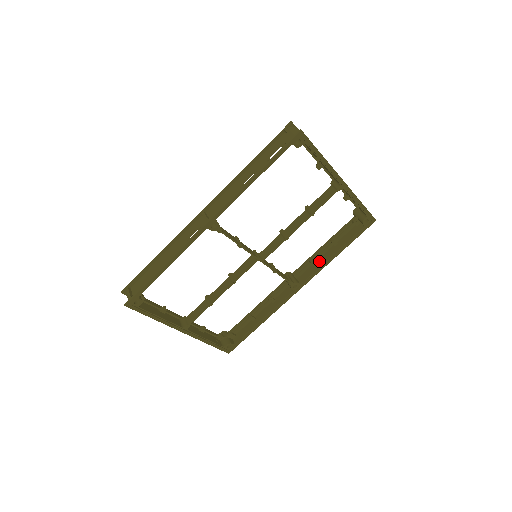
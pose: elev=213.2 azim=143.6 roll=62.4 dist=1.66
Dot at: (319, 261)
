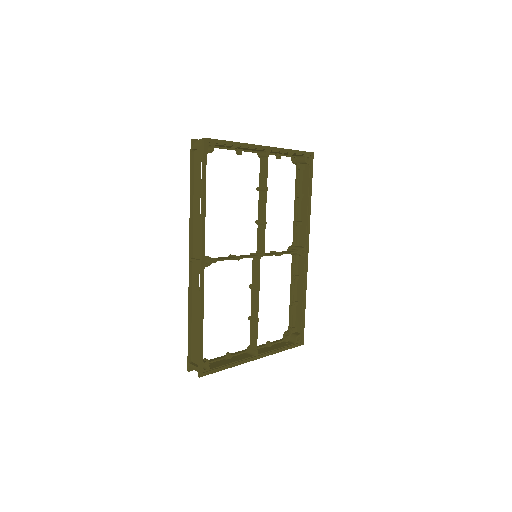
Dot at: (302, 219)
